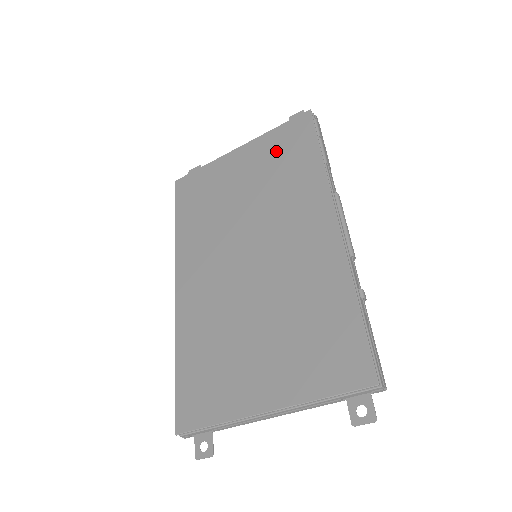
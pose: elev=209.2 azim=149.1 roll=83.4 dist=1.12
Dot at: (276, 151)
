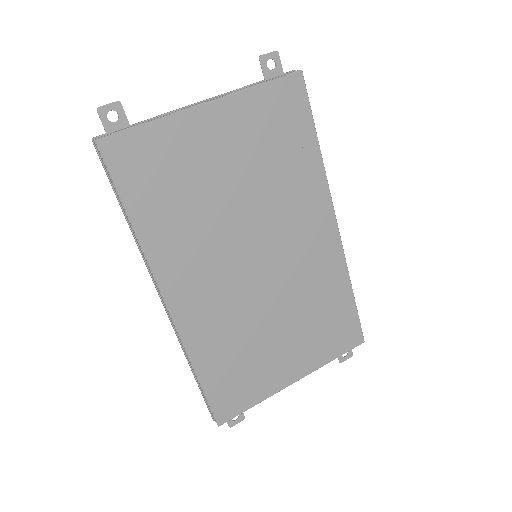
Dot at: (267, 126)
